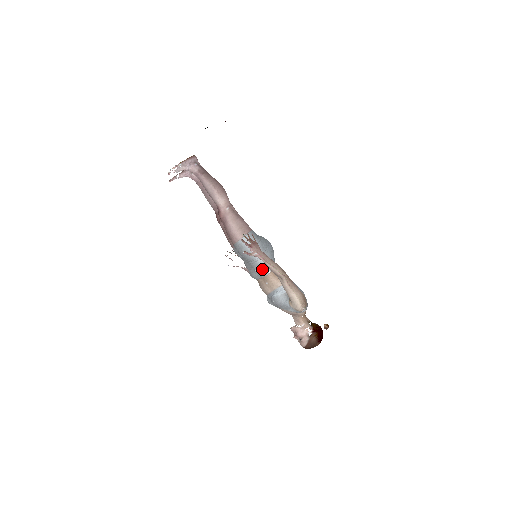
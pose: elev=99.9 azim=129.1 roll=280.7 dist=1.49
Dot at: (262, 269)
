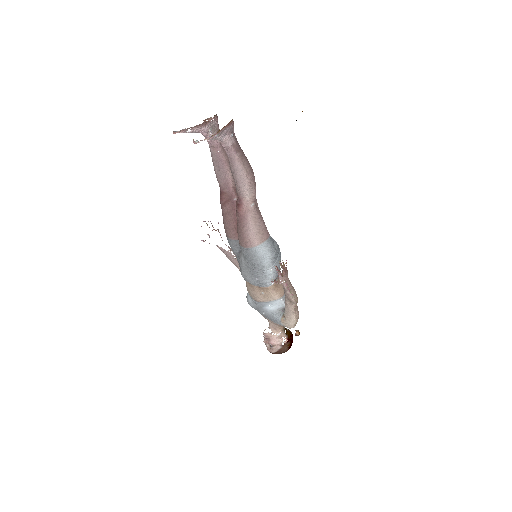
Dot at: (266, 281)
